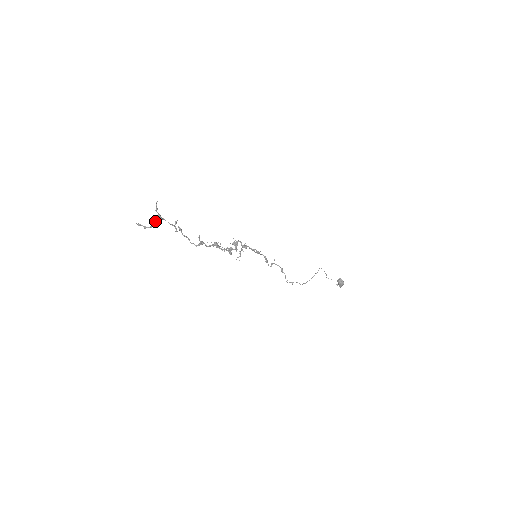
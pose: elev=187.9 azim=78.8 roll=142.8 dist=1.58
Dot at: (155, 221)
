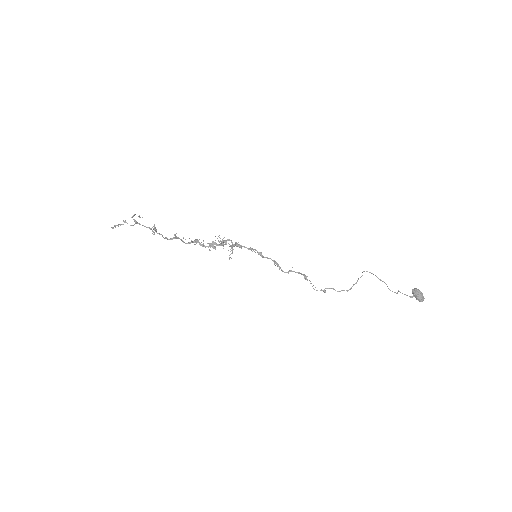
Dot at: occluded
